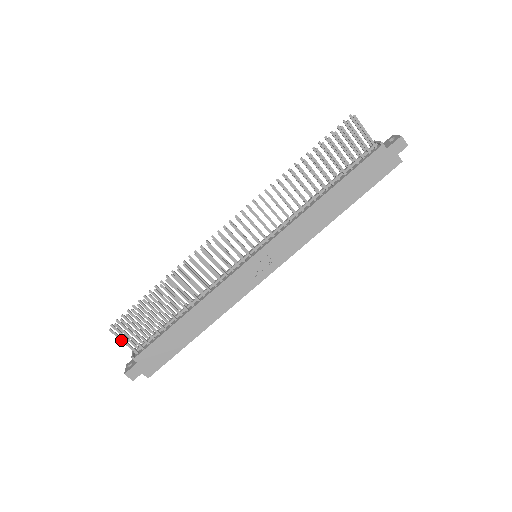
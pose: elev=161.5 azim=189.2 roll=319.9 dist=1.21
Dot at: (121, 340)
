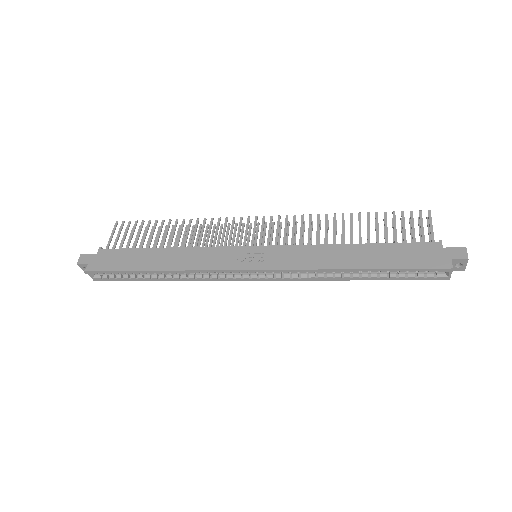
Dot at: (112, 233)
